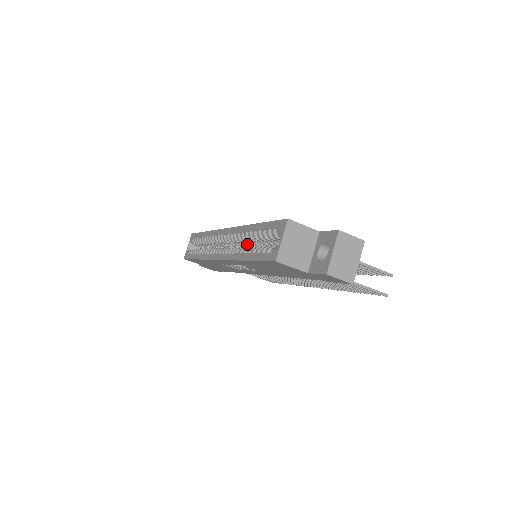
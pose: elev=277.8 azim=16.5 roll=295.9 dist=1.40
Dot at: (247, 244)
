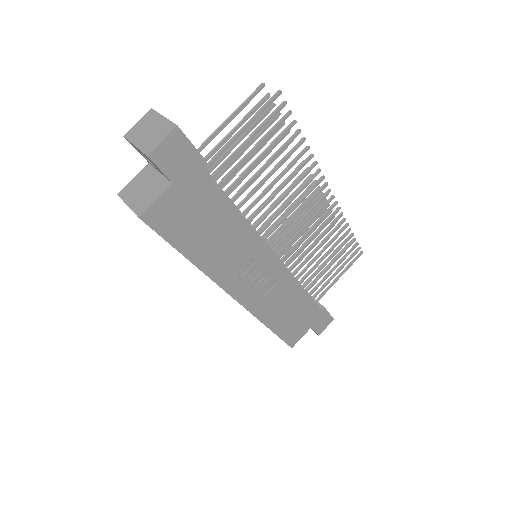
Dot at: occluded
